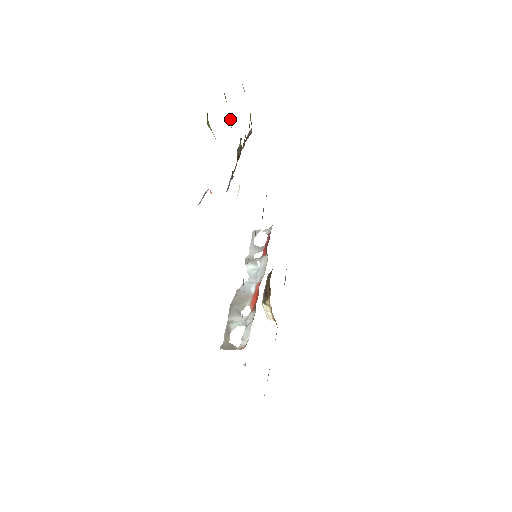
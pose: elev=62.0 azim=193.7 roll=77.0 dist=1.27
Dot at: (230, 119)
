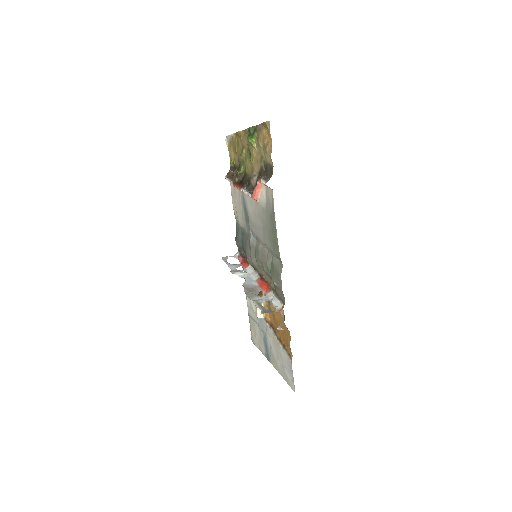
Dot at: (244, 149)
